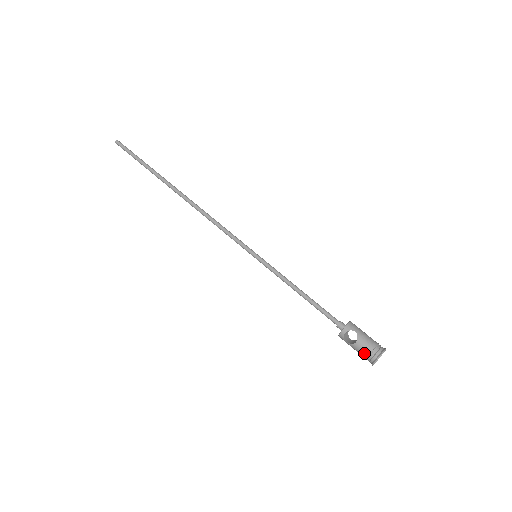
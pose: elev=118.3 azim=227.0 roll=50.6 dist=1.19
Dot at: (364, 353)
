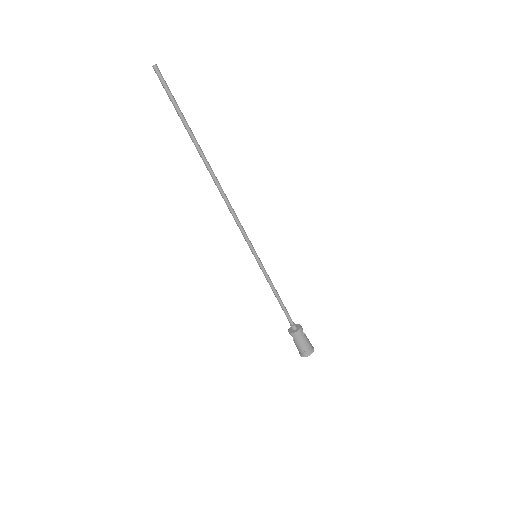
Dot at: occluded
